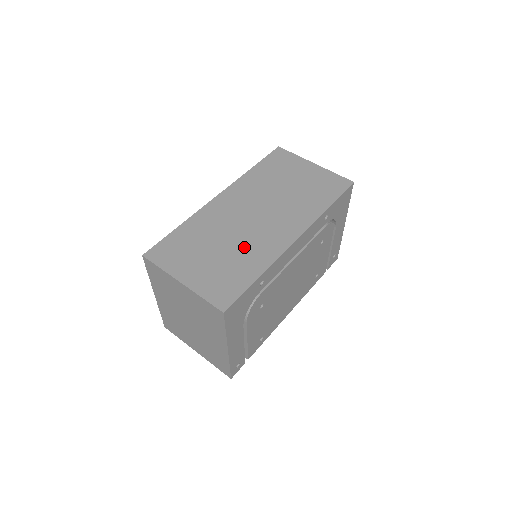
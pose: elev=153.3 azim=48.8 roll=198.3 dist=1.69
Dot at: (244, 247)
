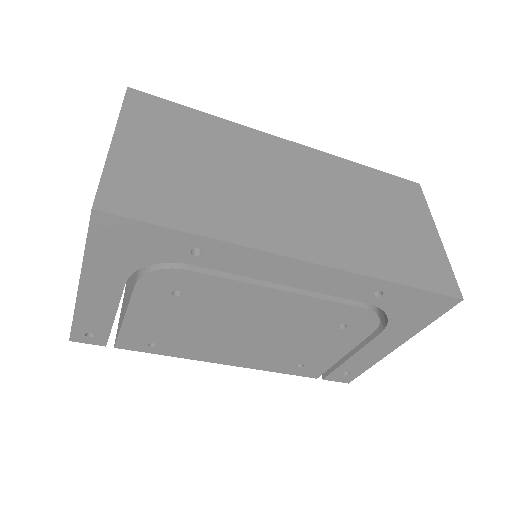
Dot at: (234, 196)
